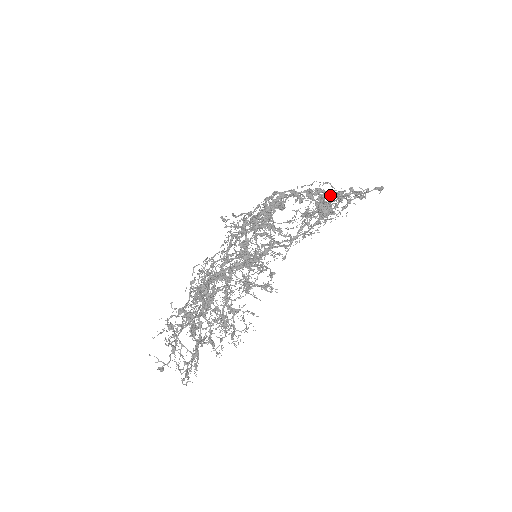
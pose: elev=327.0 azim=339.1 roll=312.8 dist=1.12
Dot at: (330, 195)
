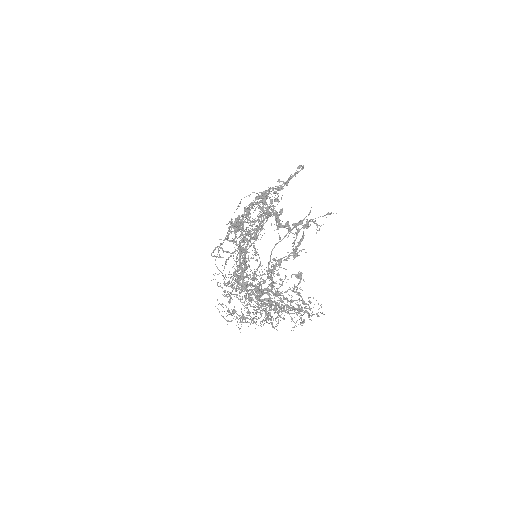
Dot at: occluded
